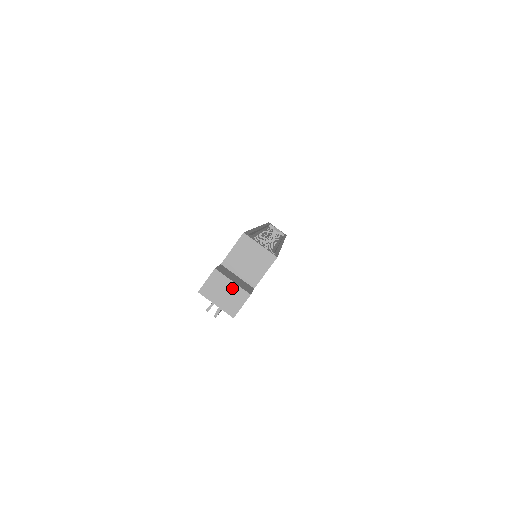
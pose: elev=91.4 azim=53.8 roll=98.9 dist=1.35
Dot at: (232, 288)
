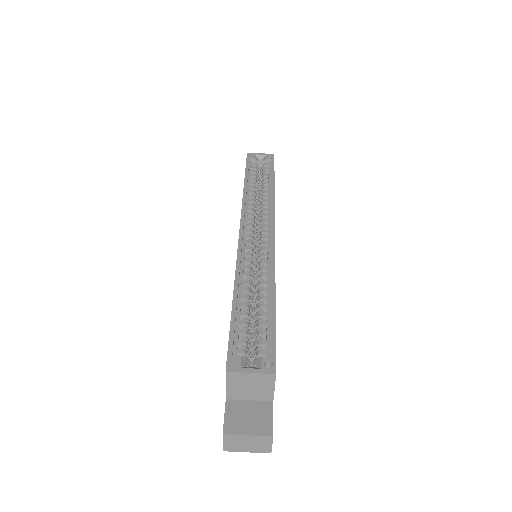
Dot at: (251, 439)
